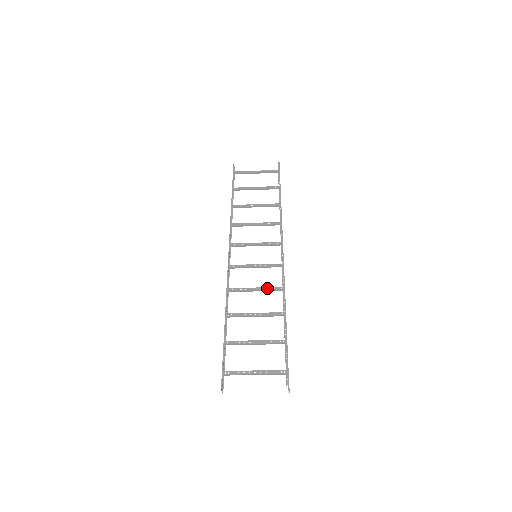
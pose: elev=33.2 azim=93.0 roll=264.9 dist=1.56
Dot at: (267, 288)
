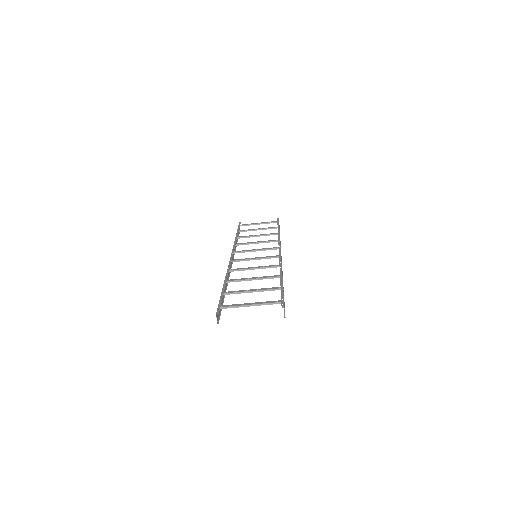
Dot at: (265, 266)
